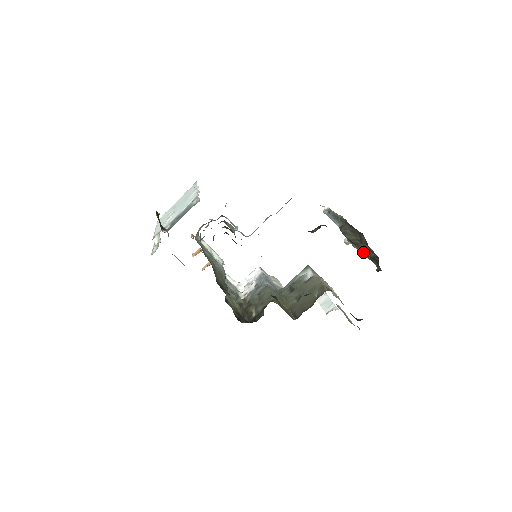
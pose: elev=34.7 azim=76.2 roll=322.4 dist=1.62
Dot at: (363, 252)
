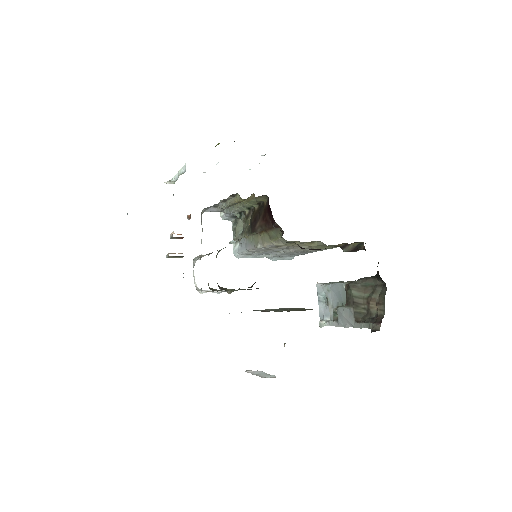
Dot at: (357, 317)
